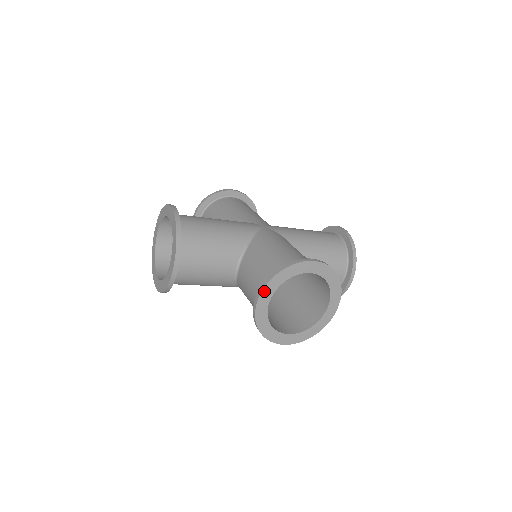
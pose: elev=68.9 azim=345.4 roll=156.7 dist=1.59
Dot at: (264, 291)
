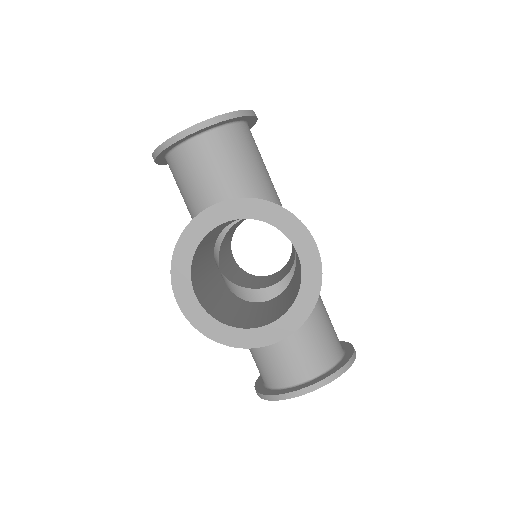
Dot at: (324, 385)
